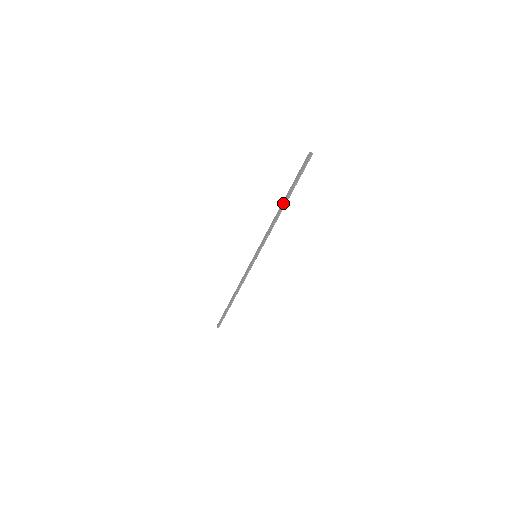
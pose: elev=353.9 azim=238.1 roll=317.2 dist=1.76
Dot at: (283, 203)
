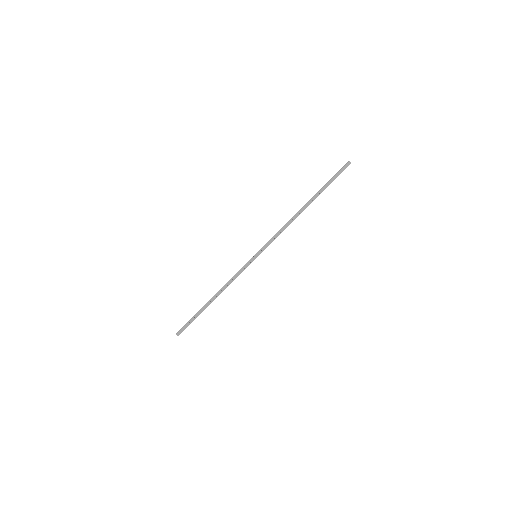
Dot at: (307, 206)
